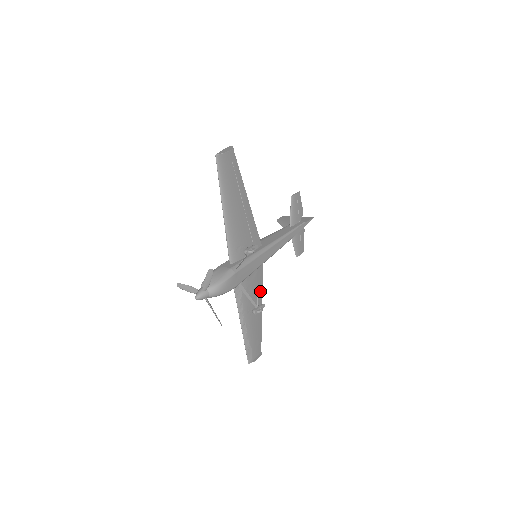
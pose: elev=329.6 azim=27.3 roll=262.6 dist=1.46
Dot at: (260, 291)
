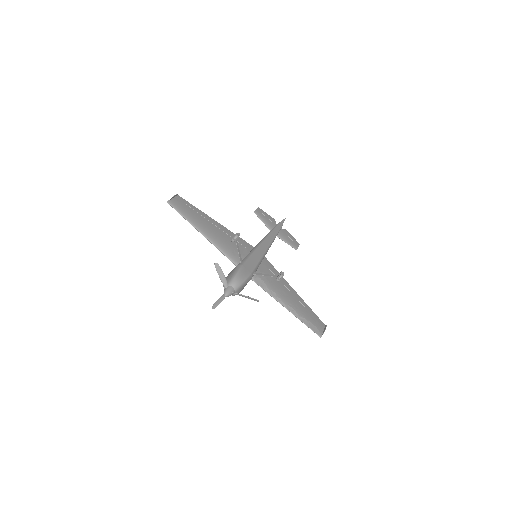
Dot at: (282, 279)
